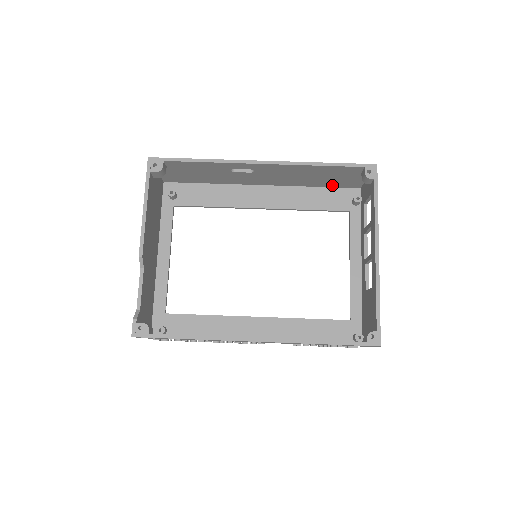
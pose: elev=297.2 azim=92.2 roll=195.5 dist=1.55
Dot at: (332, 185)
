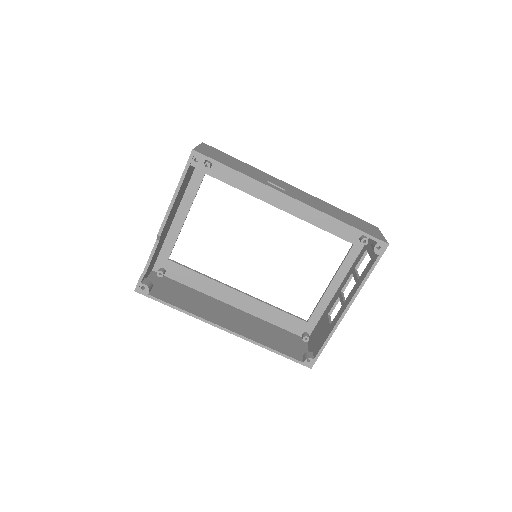
Dot at: occluded
